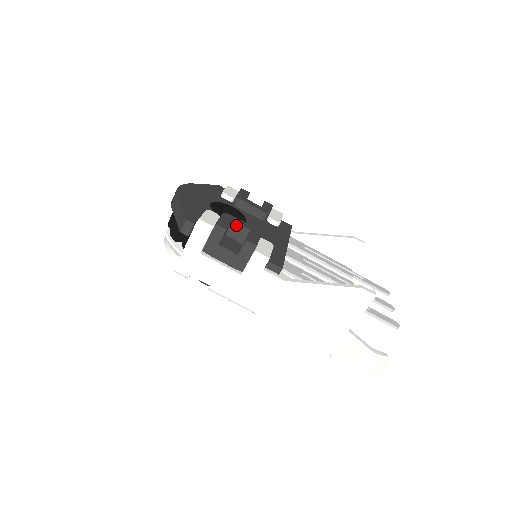
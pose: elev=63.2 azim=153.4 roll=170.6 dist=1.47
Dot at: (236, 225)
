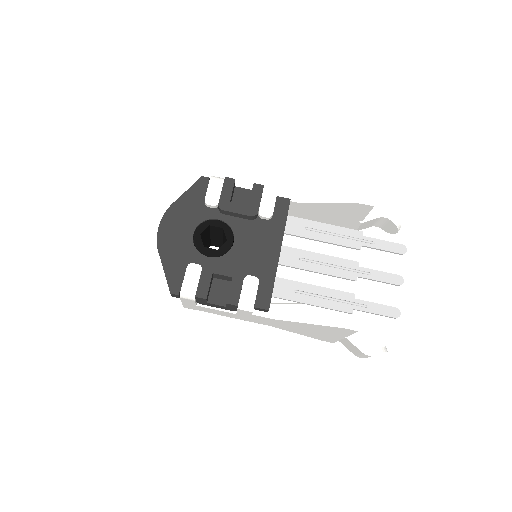
Dot at: (218, 275)
